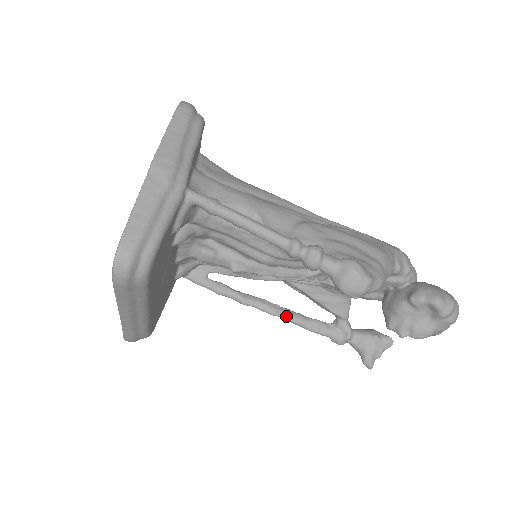
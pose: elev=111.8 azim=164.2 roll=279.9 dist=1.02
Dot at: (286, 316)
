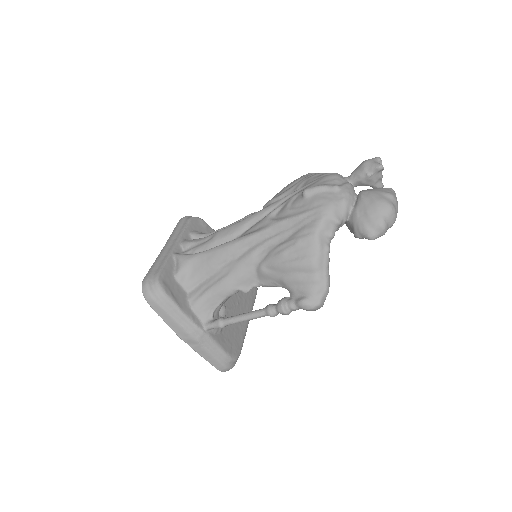
Dot at: occluded
